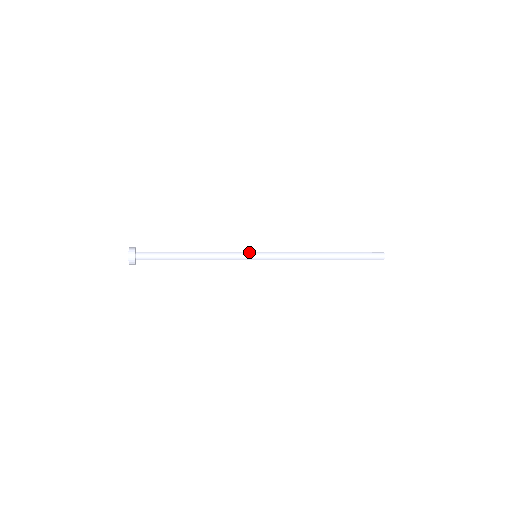
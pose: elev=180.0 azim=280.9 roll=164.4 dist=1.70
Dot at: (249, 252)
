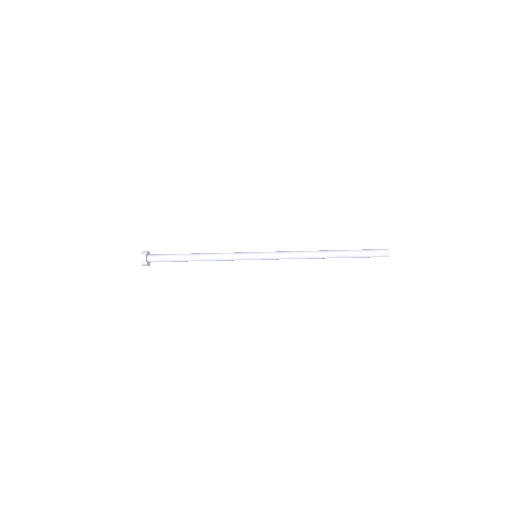
Dot at: (249, 252)
